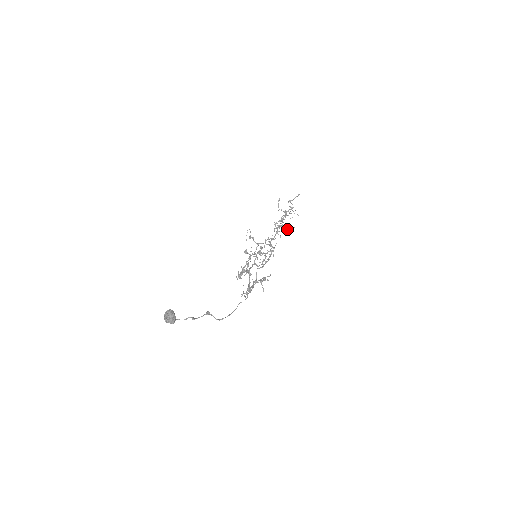
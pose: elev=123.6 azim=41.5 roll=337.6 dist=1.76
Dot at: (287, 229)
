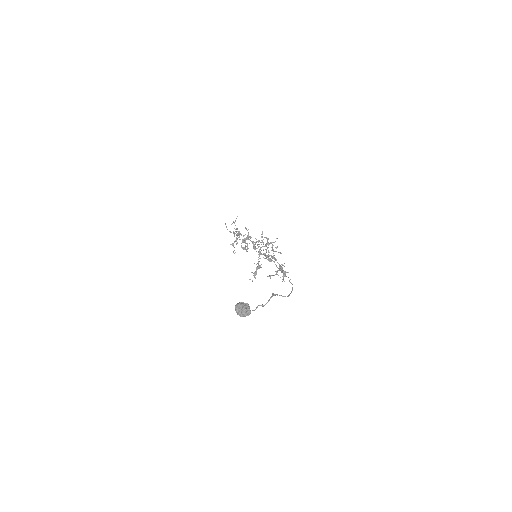
Dot at: (249, 243)
